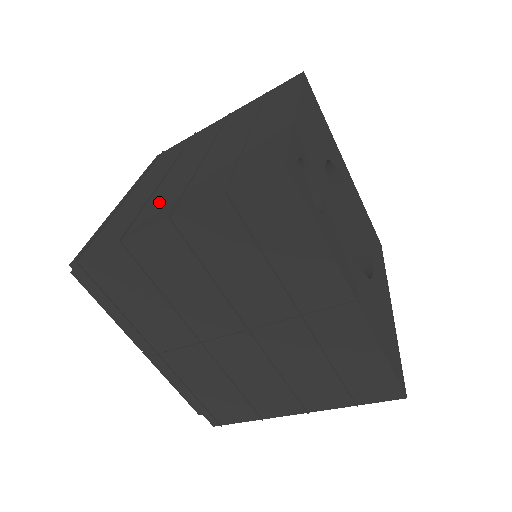
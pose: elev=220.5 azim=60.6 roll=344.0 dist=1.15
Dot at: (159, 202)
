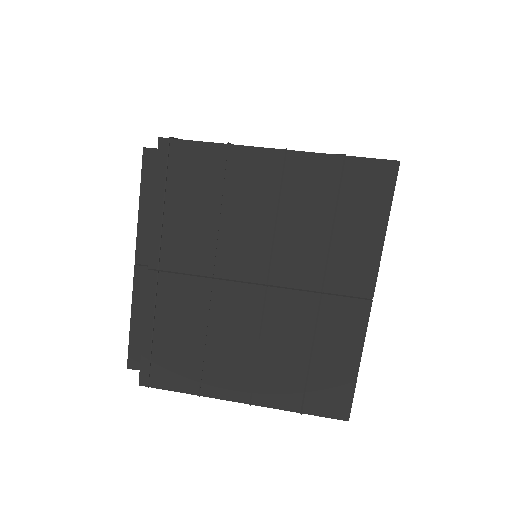
Dot at: occluded
